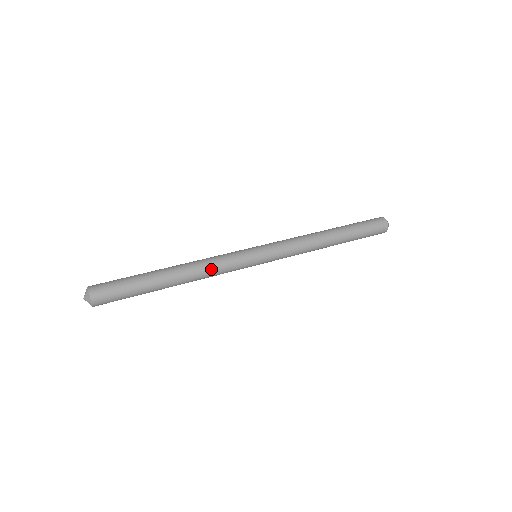
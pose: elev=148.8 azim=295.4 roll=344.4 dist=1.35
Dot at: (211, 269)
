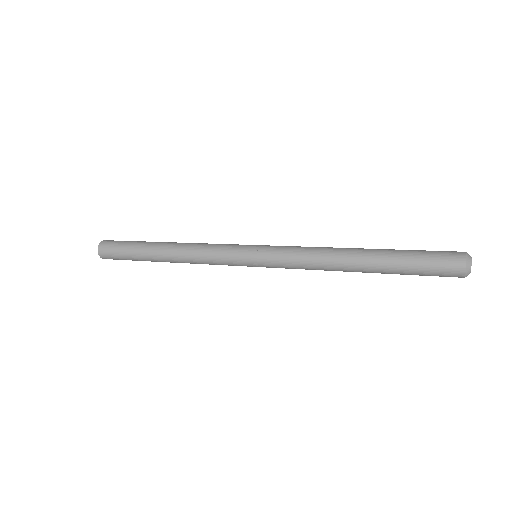
Dot at: (198, 250)
